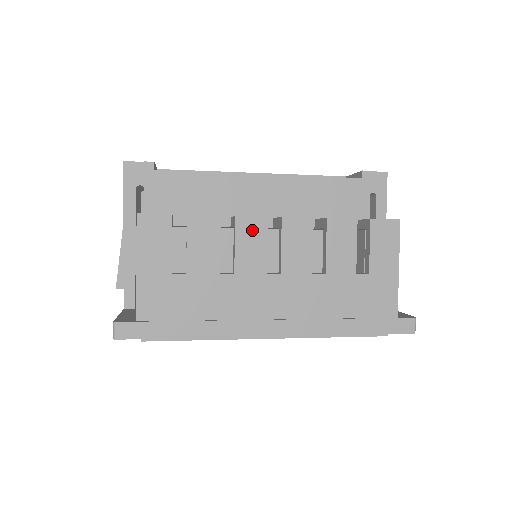
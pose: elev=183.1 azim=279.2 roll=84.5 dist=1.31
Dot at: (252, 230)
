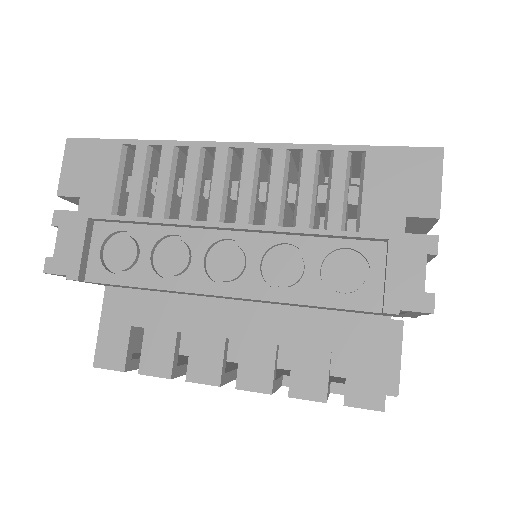
Dot at: occluded
